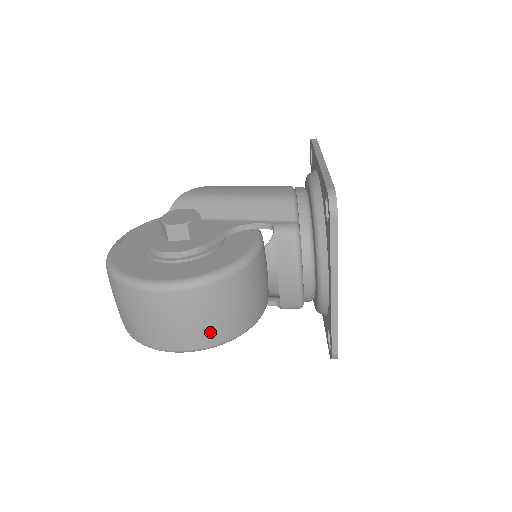
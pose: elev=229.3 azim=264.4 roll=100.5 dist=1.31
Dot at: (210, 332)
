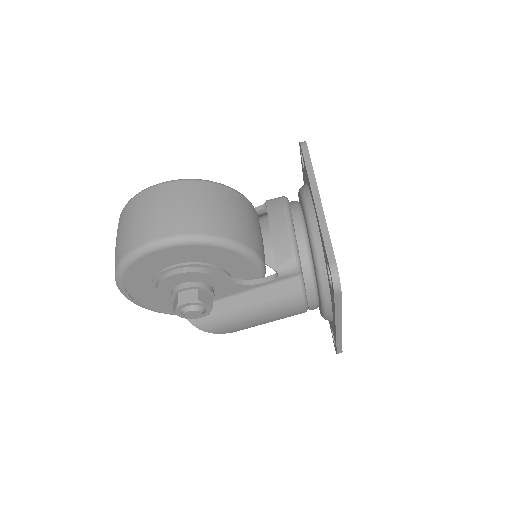
Dot at: (195, 219)
